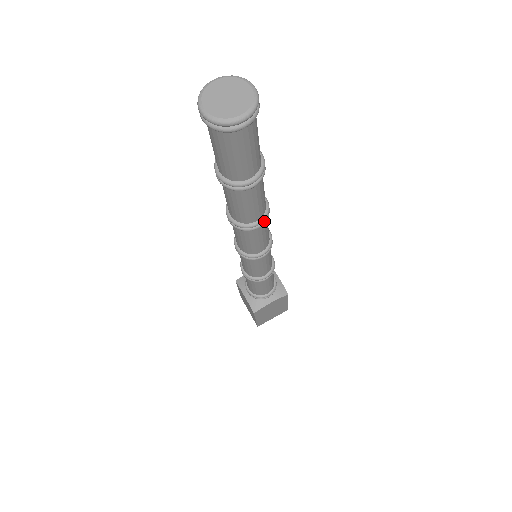
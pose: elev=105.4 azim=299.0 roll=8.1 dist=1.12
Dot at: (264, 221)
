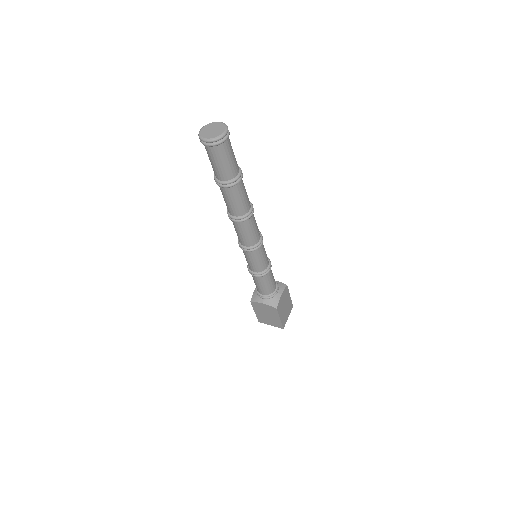
Dot at: (240, 220)
